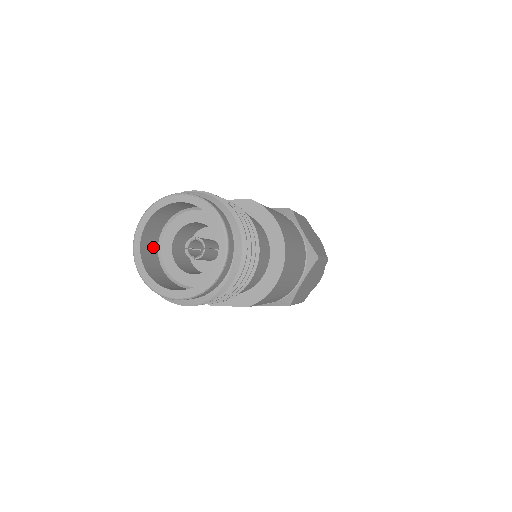
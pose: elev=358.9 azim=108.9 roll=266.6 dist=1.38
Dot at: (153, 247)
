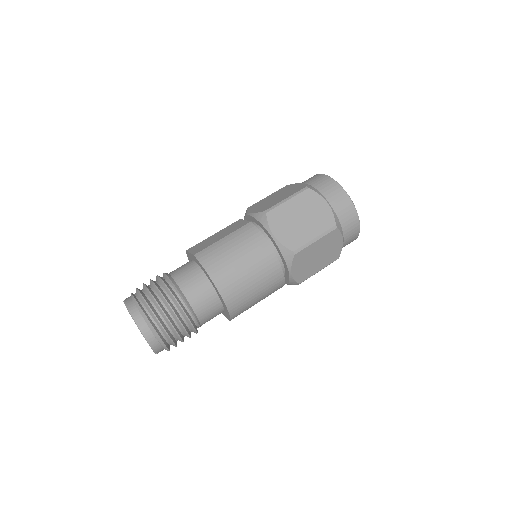
Dot at: occluded
